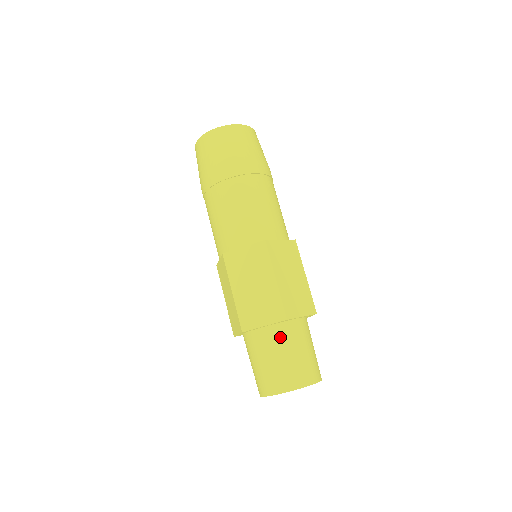
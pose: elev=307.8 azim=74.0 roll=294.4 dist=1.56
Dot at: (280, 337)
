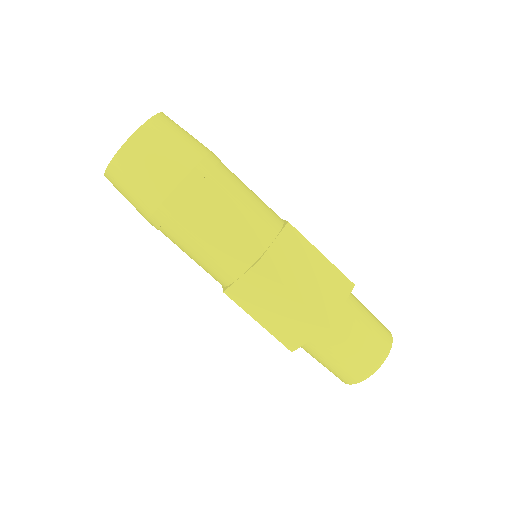
Dot at: (332, 339)
